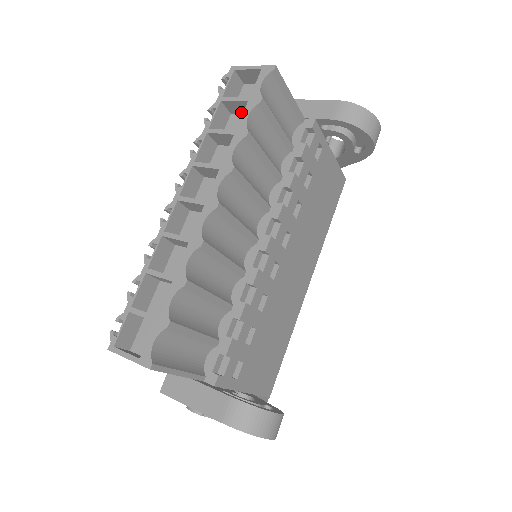
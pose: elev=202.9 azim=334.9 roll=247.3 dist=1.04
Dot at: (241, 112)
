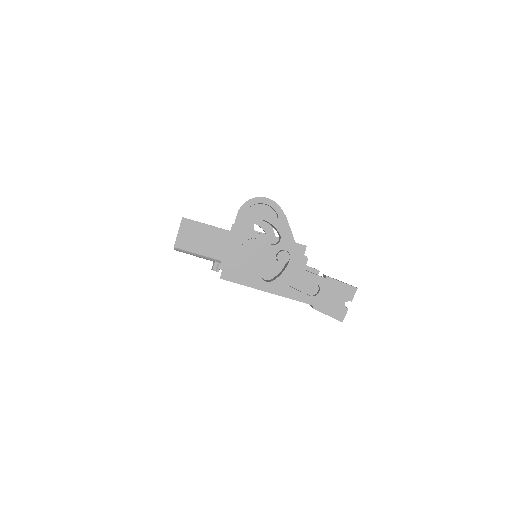
Dot at: occluded
